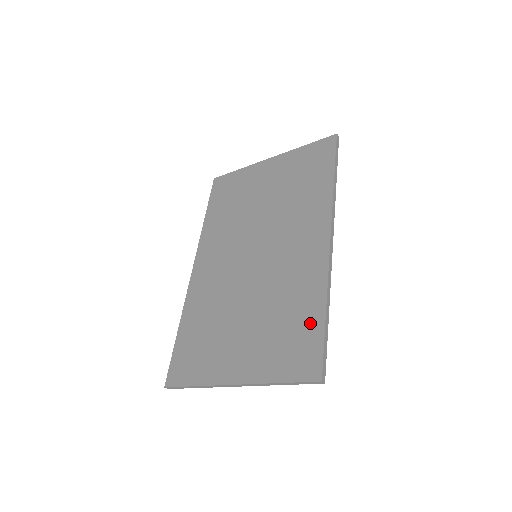
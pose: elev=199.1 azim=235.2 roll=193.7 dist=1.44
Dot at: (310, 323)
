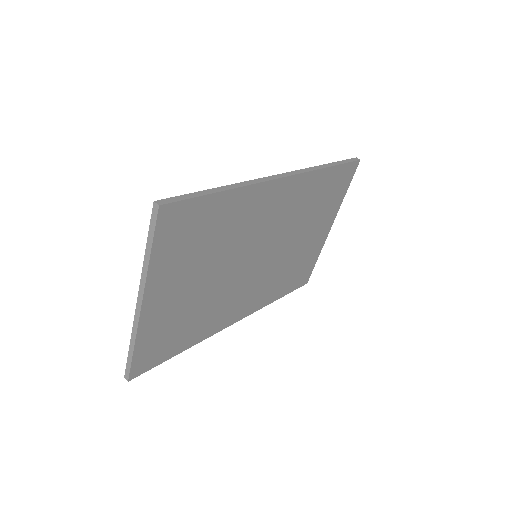
Dot at: occluded
